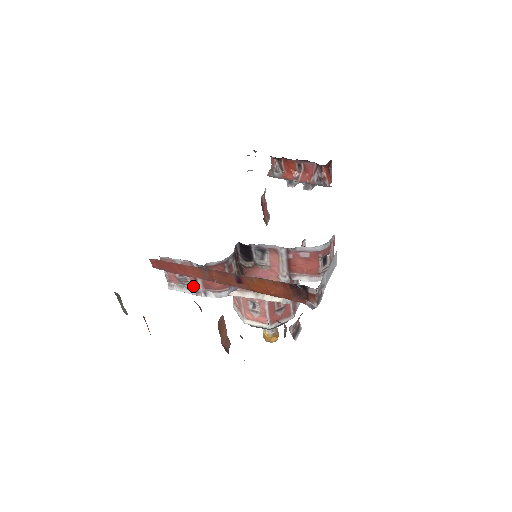
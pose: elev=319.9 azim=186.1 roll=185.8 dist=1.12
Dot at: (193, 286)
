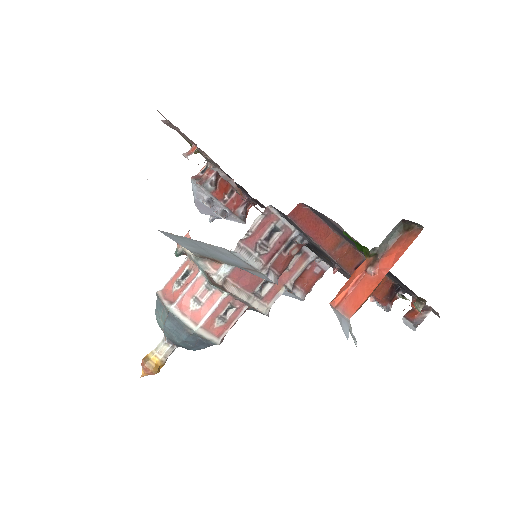
Dot at: (265, 258)
